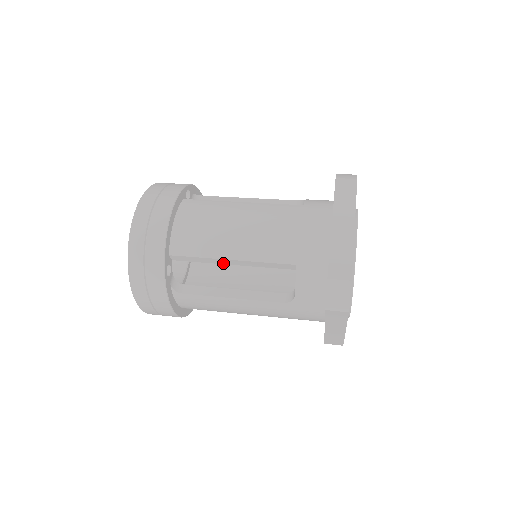
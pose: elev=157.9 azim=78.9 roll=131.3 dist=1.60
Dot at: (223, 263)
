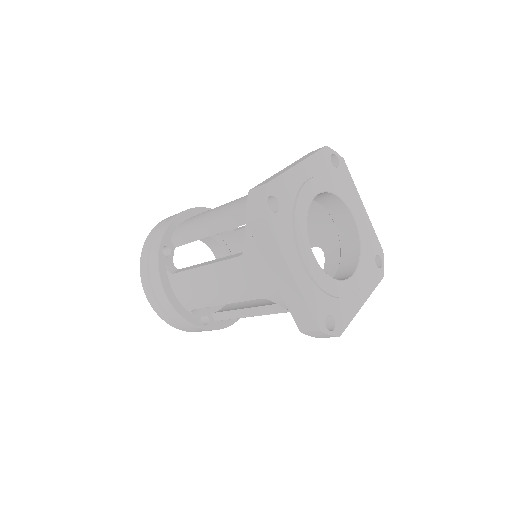
Dot at: (204, 236)
